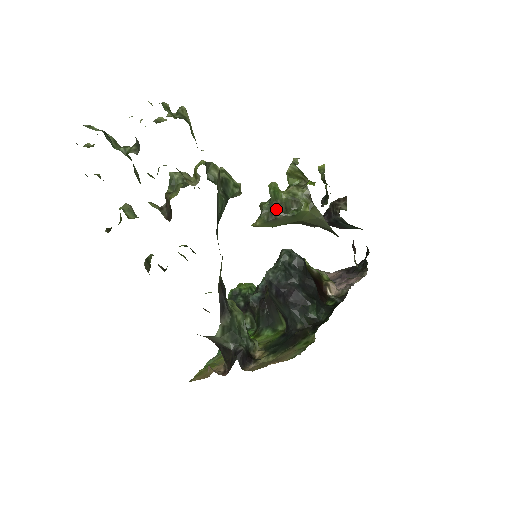
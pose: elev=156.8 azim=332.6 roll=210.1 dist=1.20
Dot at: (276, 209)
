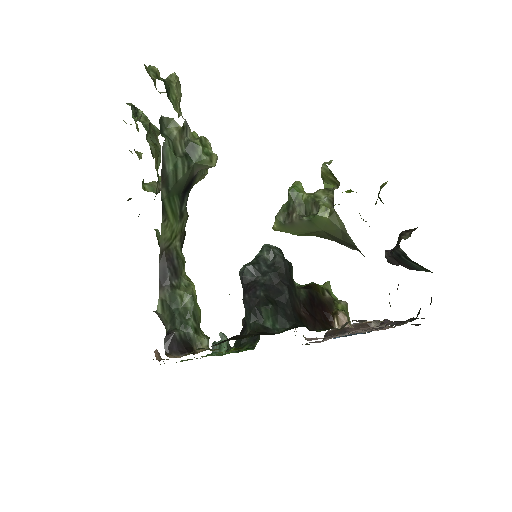
Dot at: (293, 210)
